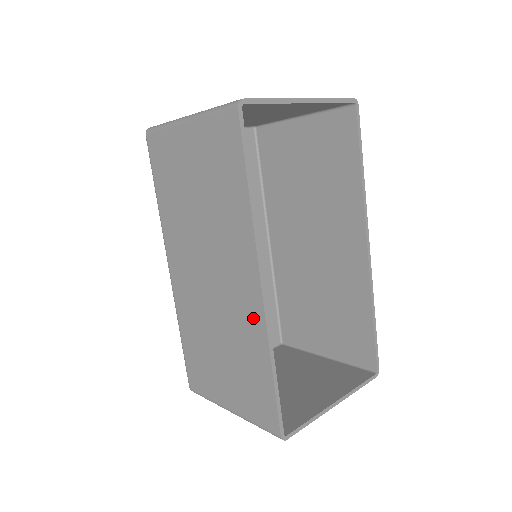
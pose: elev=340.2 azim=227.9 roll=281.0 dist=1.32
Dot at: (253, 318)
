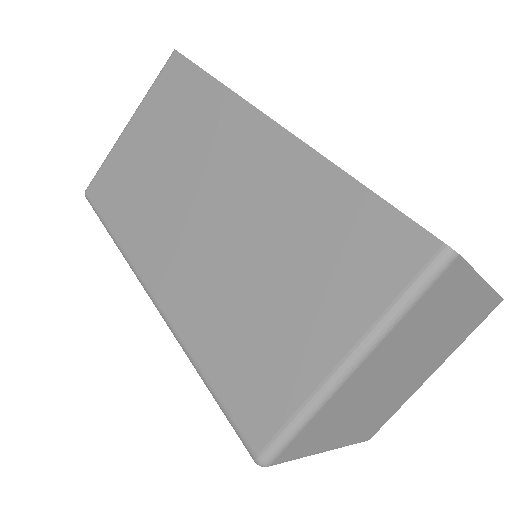
Dot at: (286, 162)
